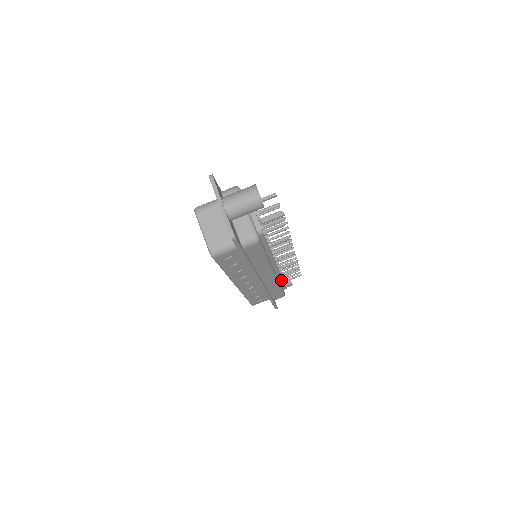
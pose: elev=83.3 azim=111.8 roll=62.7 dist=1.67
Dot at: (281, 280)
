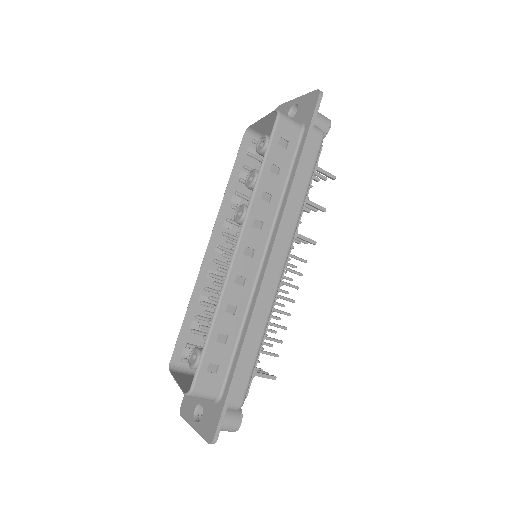
Dot at: occluded
